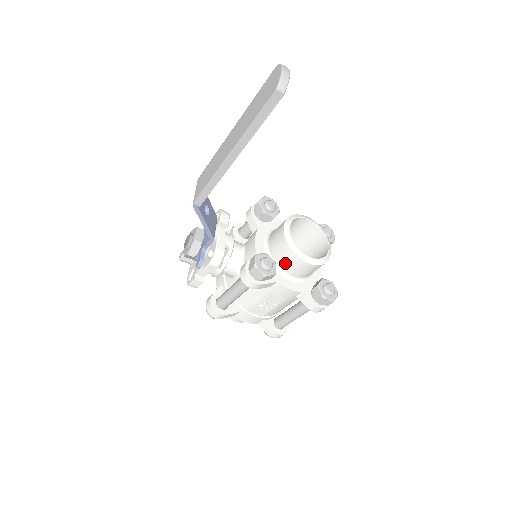
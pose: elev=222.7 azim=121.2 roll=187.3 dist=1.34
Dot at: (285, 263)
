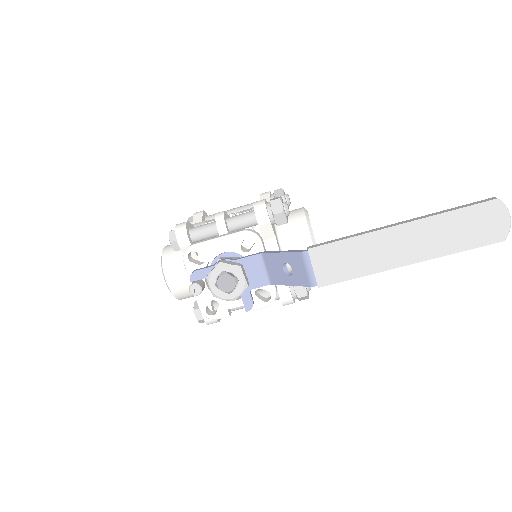
Dot at: occluded
